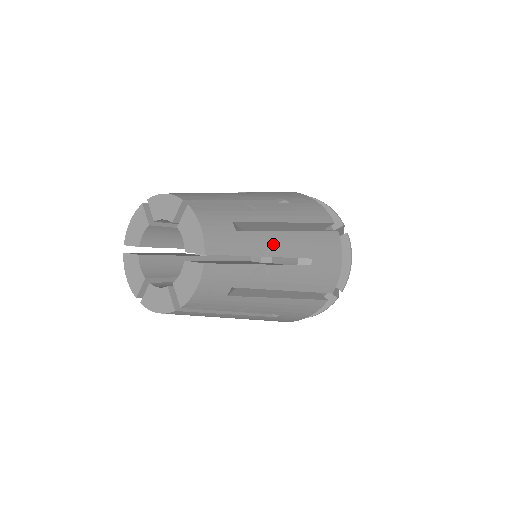
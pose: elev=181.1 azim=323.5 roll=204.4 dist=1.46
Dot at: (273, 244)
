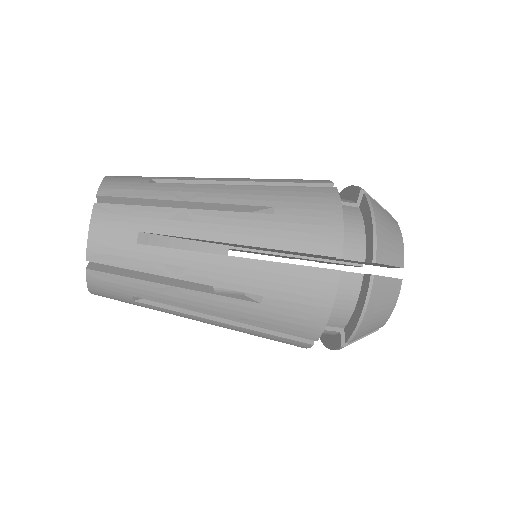
Dot at: occluded
